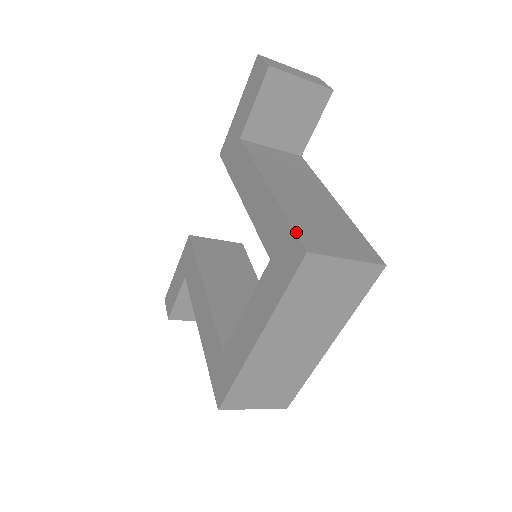
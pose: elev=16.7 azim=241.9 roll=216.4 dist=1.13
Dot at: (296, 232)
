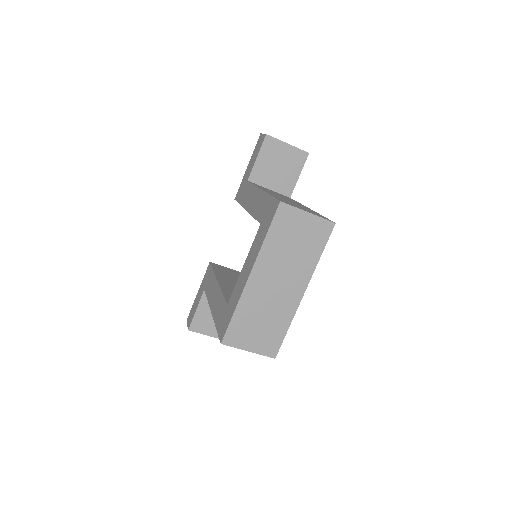
Dot at: (275, 198)
